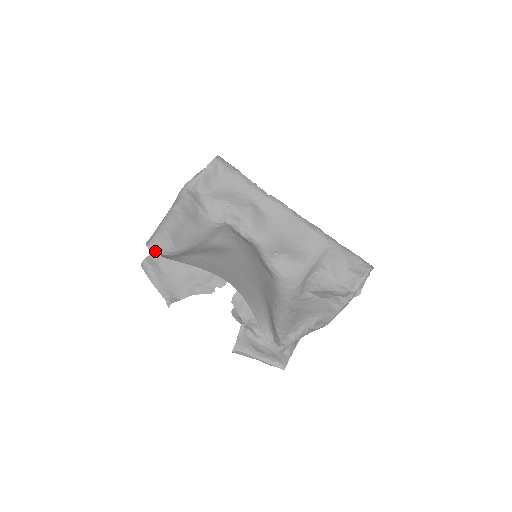
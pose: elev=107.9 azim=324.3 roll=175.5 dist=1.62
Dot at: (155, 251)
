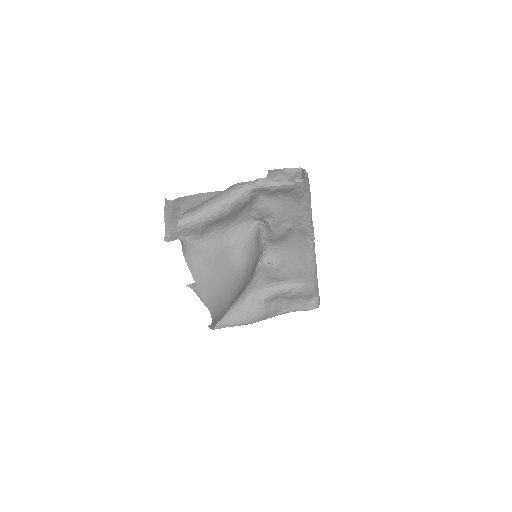
Dot at: (181, 234)
